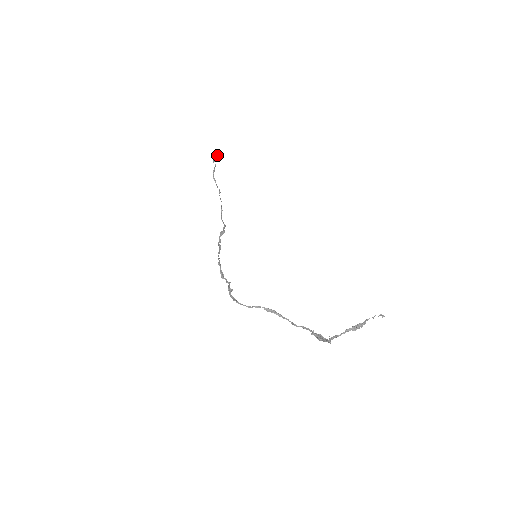
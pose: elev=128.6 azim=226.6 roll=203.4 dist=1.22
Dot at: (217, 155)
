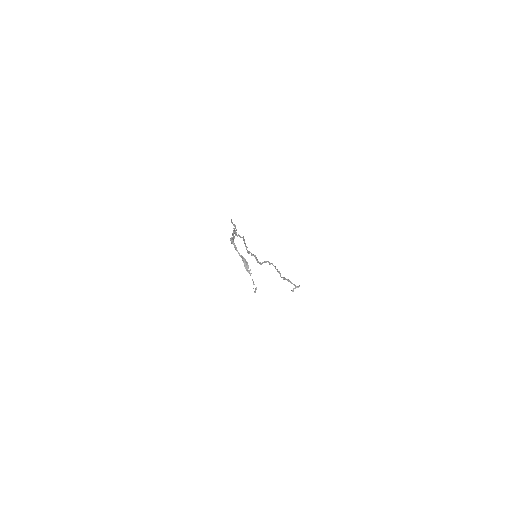
Dot at: occluded
